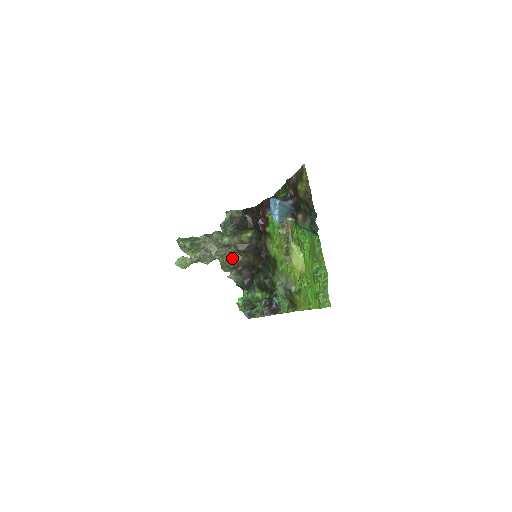
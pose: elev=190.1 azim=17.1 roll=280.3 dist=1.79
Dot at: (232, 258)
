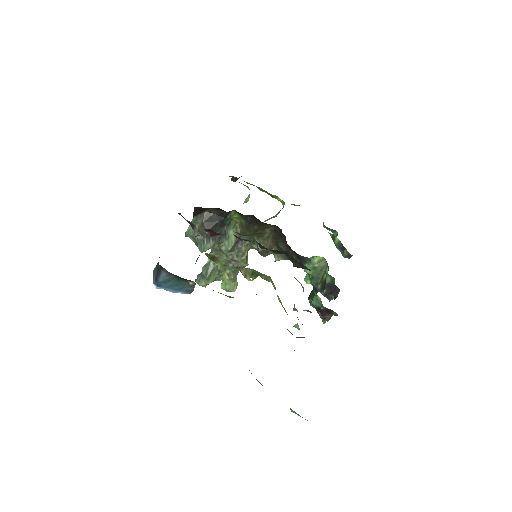
Dot at: (256, 244)
